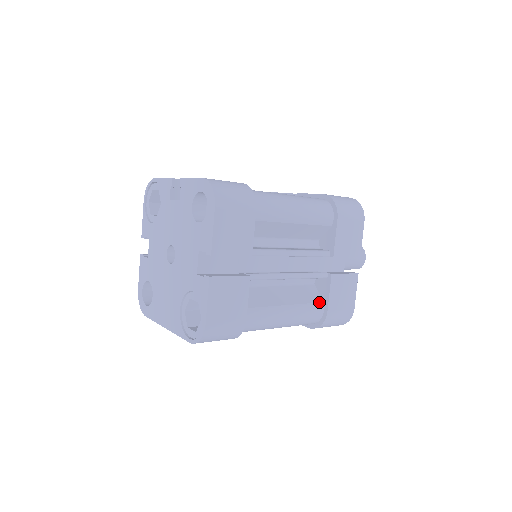
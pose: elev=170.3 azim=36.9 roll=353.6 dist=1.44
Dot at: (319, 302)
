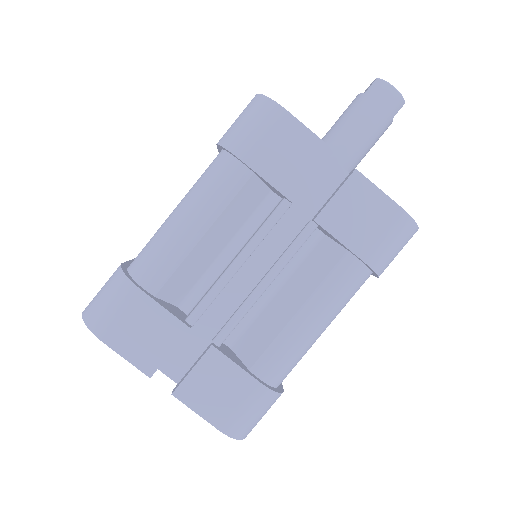
Dot at: (341, 257)
